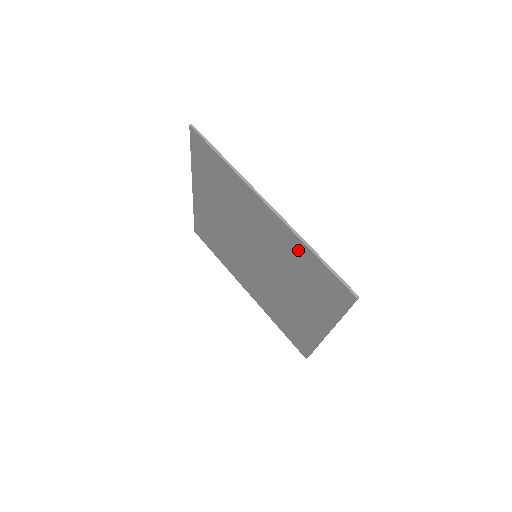
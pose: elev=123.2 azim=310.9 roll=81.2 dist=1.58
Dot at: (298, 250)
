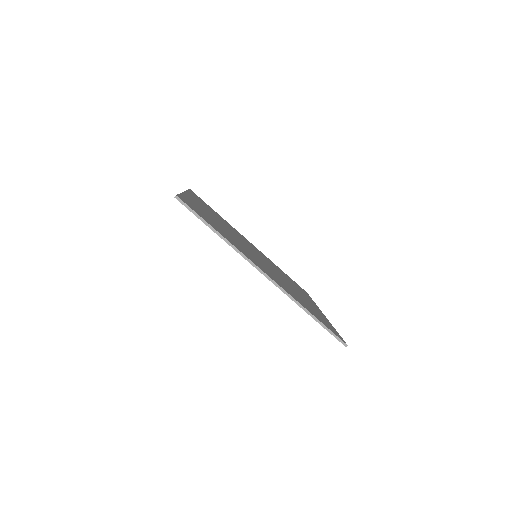
Dot at: occluded
